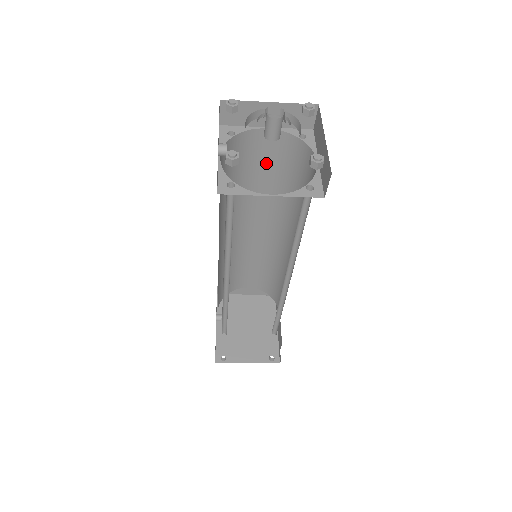
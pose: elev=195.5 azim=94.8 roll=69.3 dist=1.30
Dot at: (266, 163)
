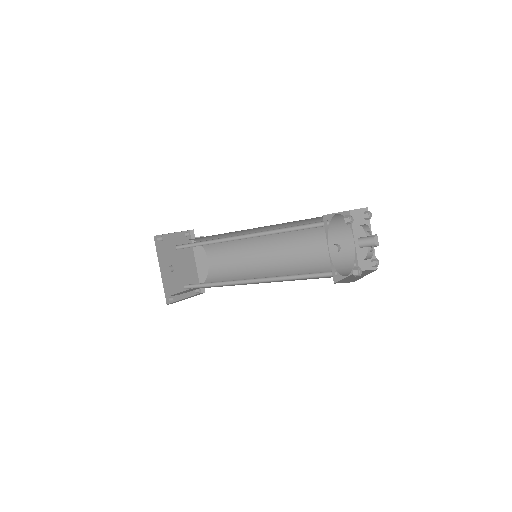
Dot at: occluded
